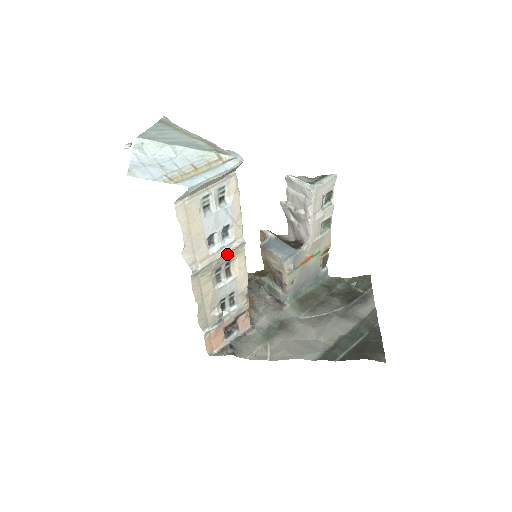
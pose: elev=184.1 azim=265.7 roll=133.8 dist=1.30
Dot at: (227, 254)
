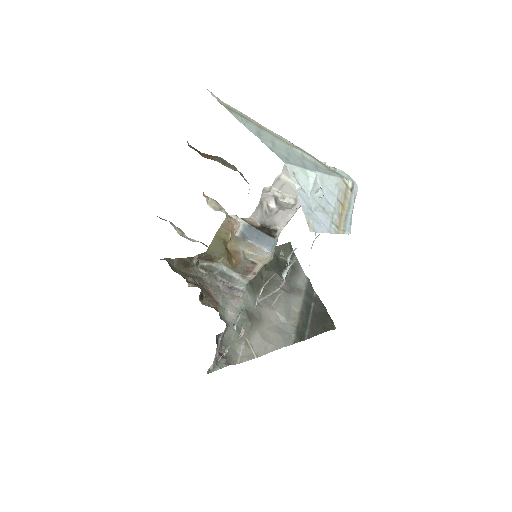
Dot at: occluded
